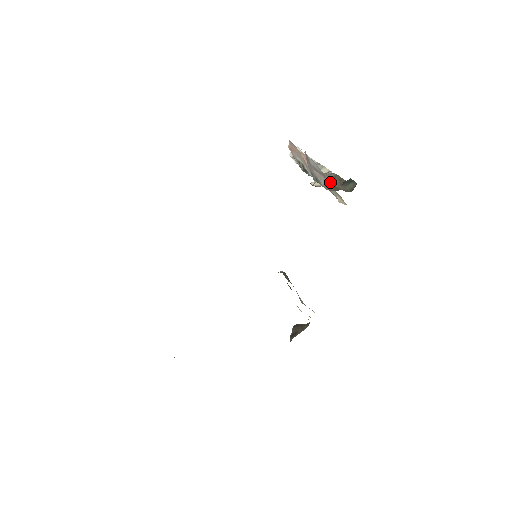
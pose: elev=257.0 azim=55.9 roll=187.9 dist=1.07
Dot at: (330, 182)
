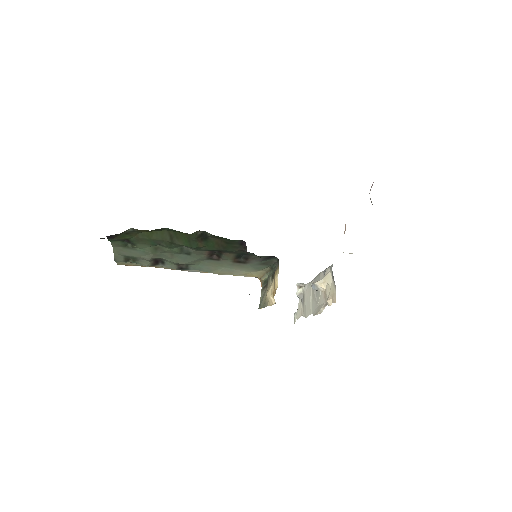
Dot at: occluded
